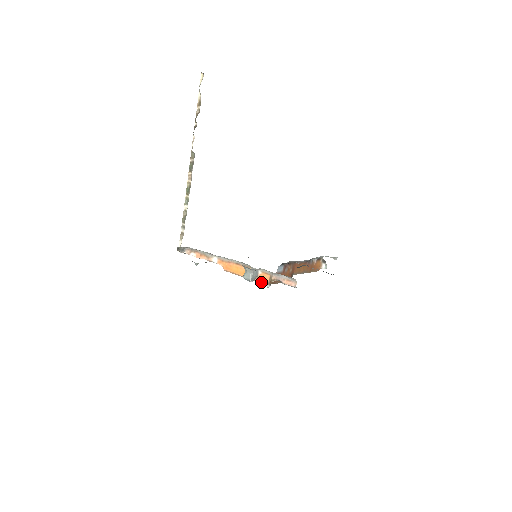
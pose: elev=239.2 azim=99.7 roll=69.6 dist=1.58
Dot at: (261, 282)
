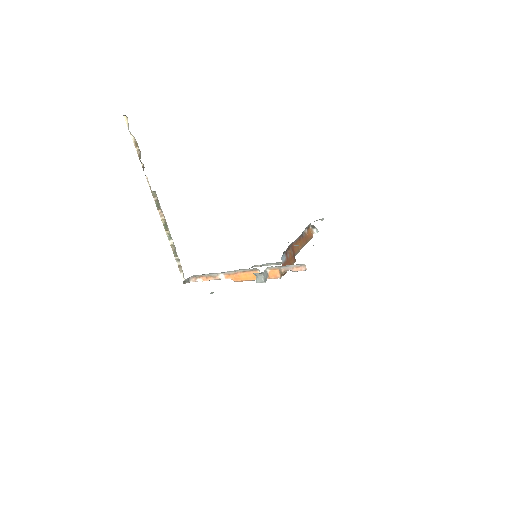
Dot at: (273, 278)
